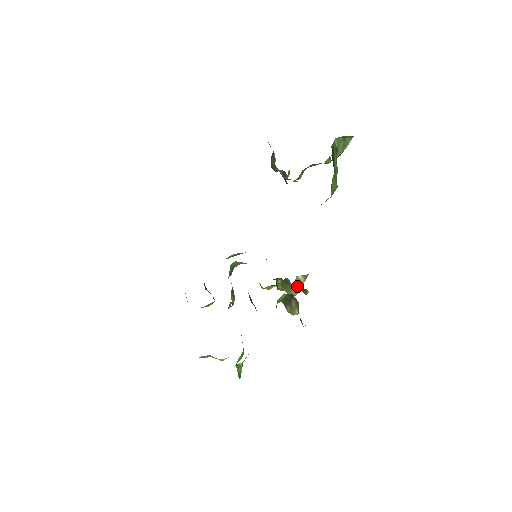
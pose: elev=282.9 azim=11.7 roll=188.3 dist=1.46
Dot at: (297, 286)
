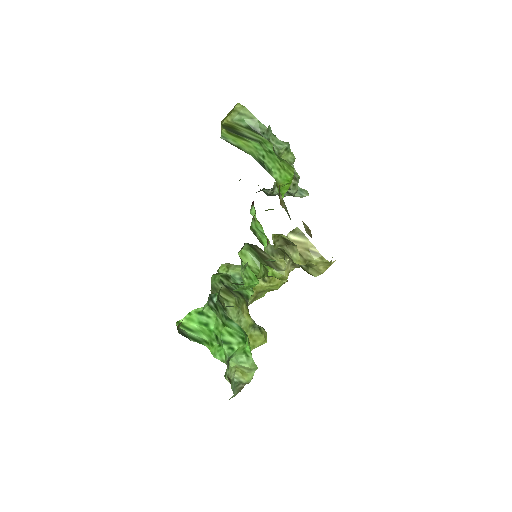
Dot at: (306, 251)
